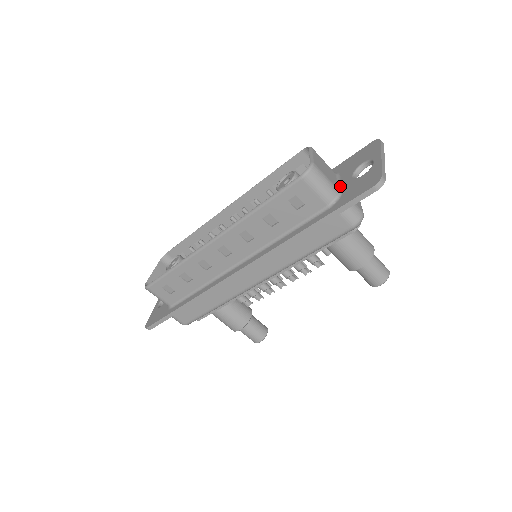
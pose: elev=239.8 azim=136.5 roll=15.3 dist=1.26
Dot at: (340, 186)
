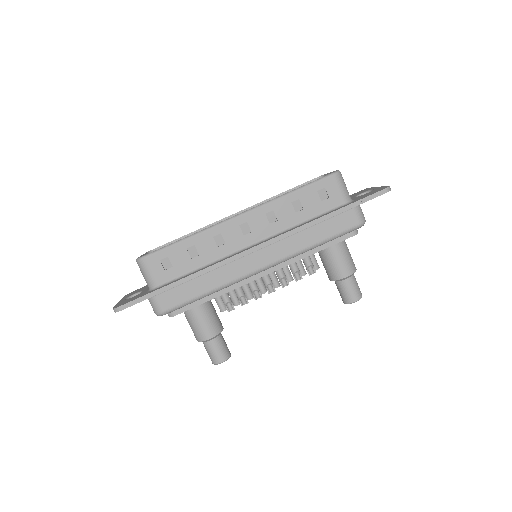
Dot at: occluded
